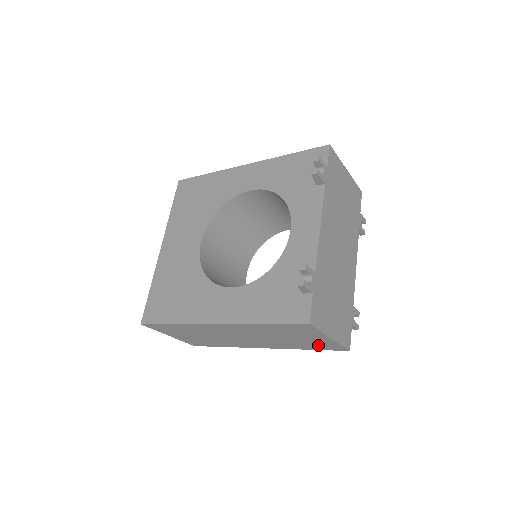
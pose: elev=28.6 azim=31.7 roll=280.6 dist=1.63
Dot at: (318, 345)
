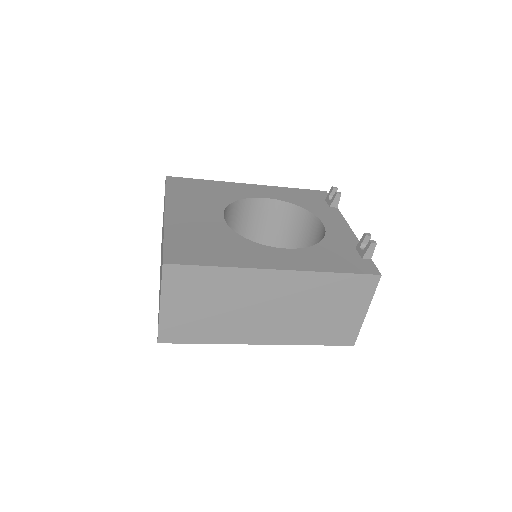
Dot at: (336, 331)
